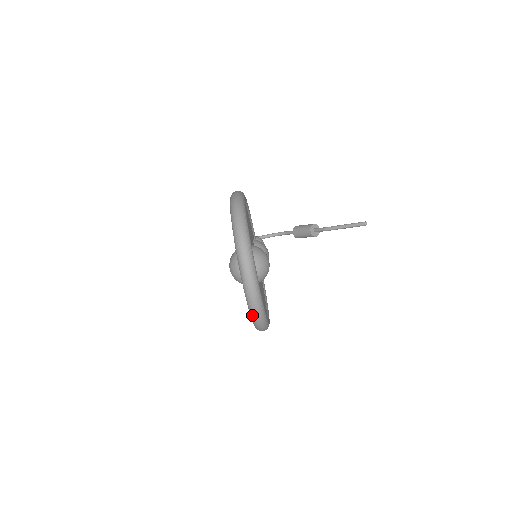
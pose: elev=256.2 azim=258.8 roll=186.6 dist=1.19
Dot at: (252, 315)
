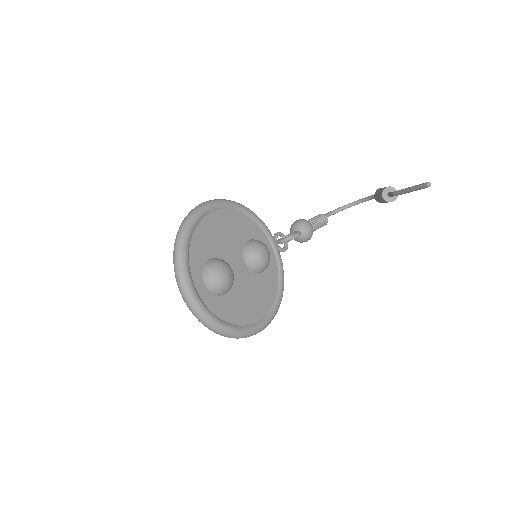
Dot at: (210, 329)
